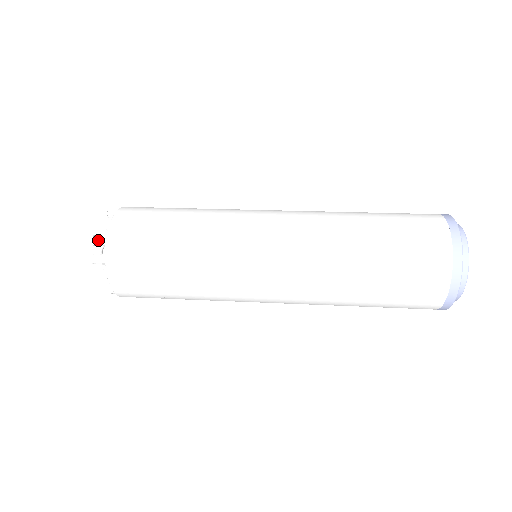
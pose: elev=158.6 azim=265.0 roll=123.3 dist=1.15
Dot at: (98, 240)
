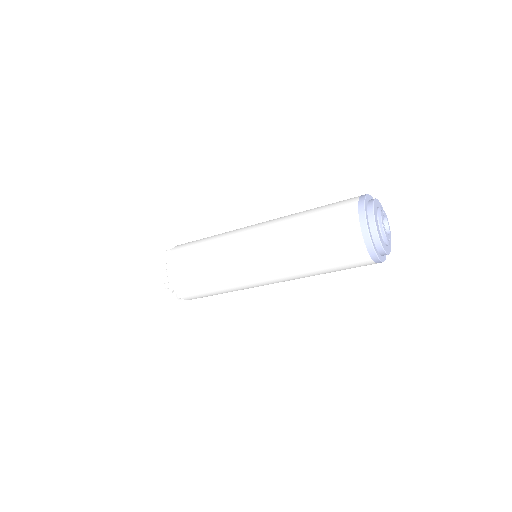
Dot at: occluded
